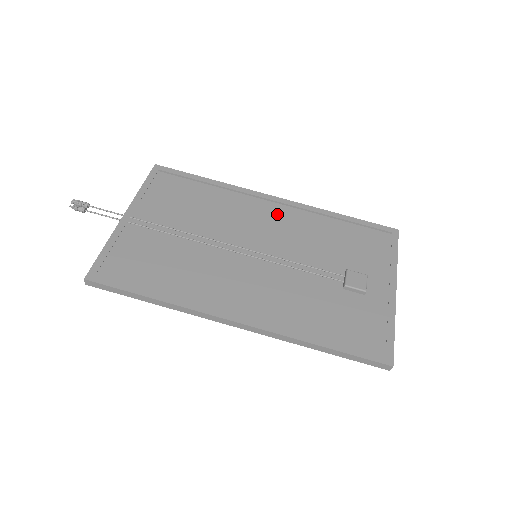
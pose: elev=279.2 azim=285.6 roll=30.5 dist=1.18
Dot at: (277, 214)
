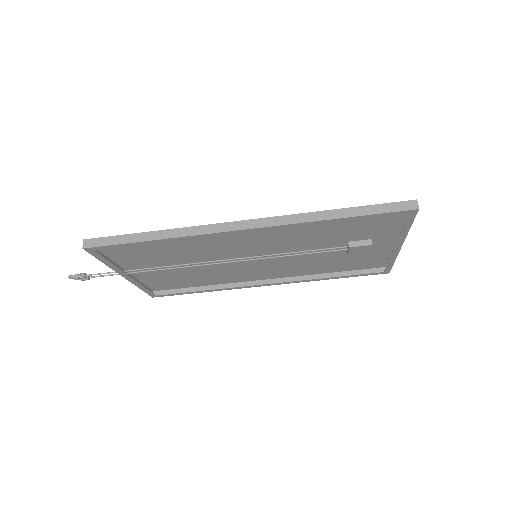
Dot at: occluded
